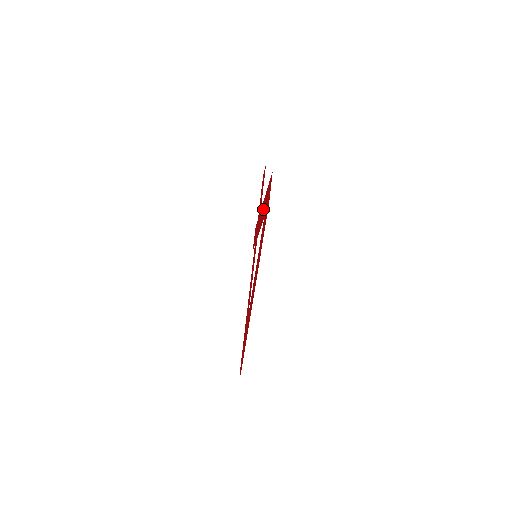
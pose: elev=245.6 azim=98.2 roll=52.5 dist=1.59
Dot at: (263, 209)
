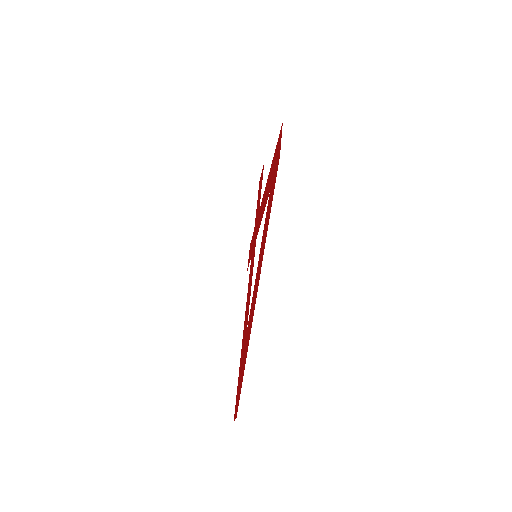
Dot at: (266, 192)
